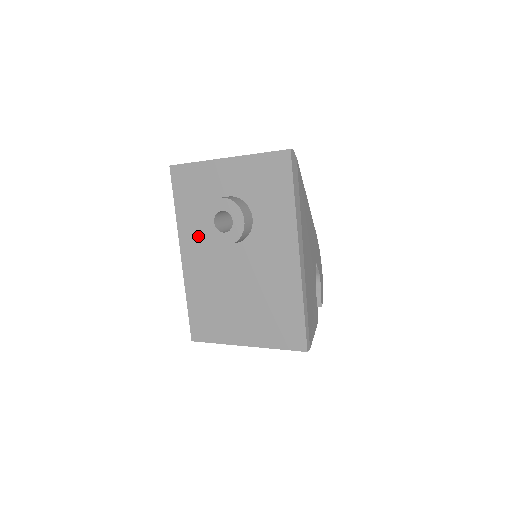
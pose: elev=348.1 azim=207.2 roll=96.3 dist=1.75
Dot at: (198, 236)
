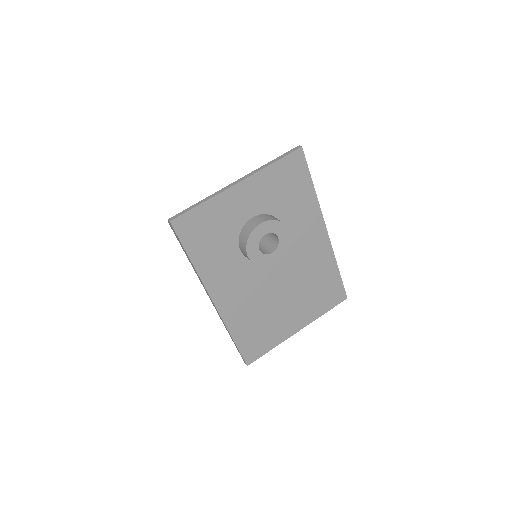
Dot at: (228, 273)
